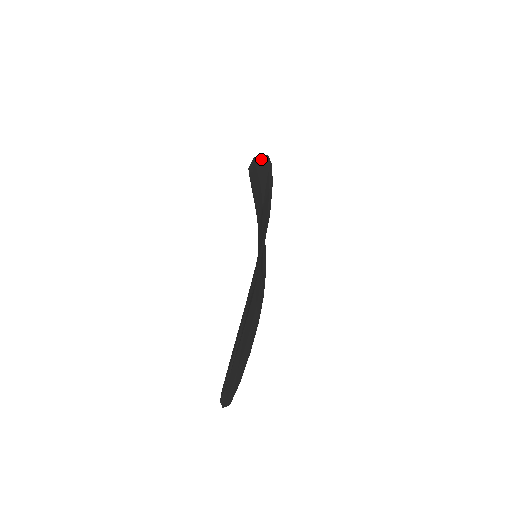
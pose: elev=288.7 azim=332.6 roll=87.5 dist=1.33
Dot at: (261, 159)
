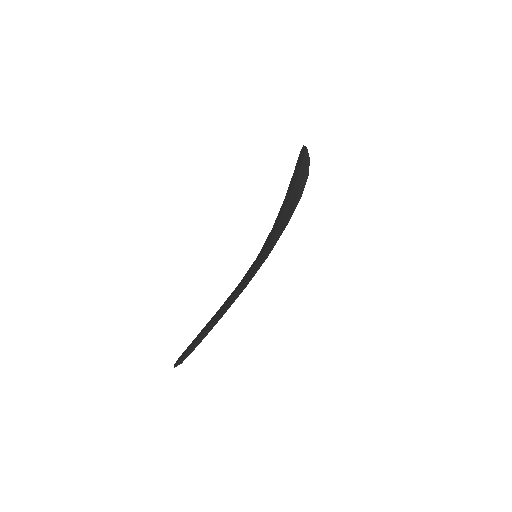
Dot at: (305, 167)
